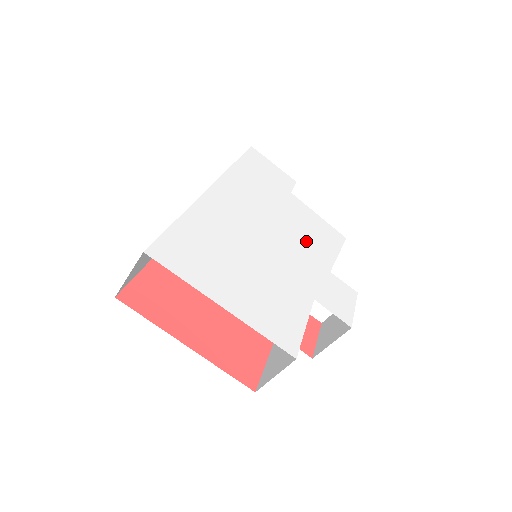
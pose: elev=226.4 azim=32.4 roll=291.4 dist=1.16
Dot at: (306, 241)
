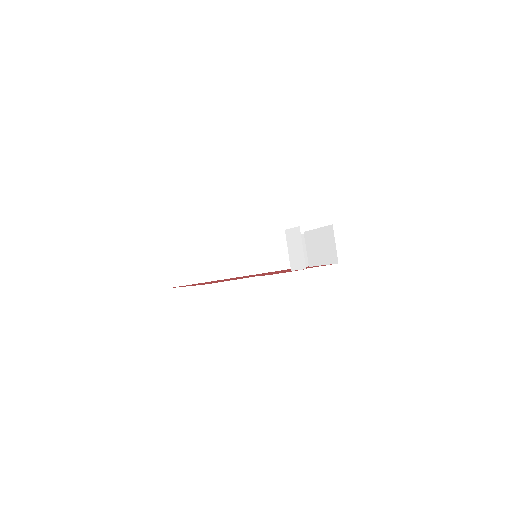
Dot at: occluded
